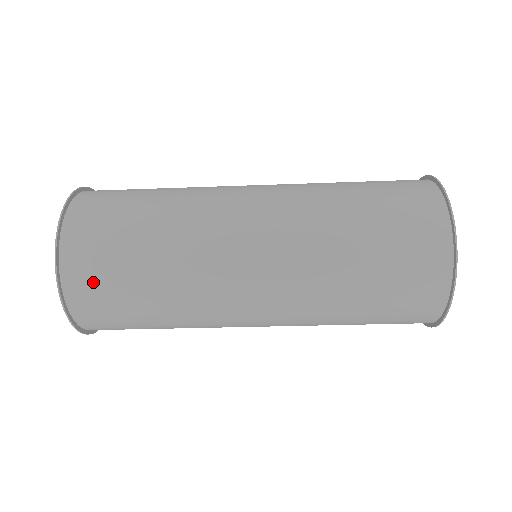
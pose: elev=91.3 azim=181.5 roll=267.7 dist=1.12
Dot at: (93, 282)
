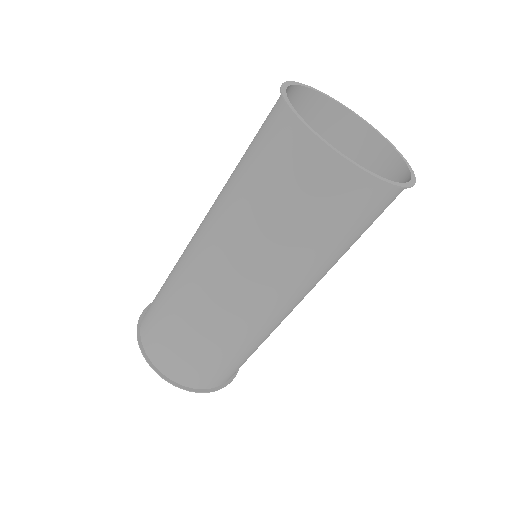
Dot at: (163, 351)
